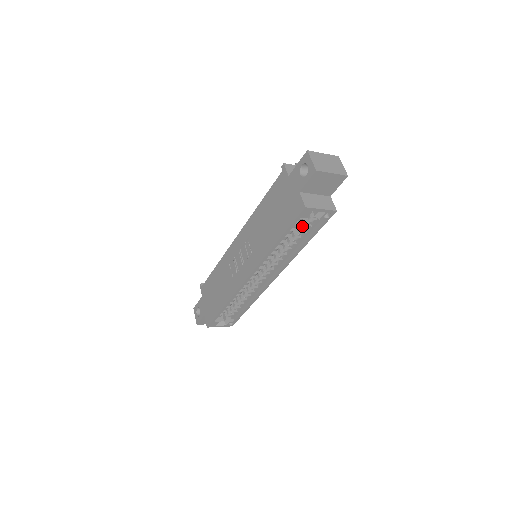
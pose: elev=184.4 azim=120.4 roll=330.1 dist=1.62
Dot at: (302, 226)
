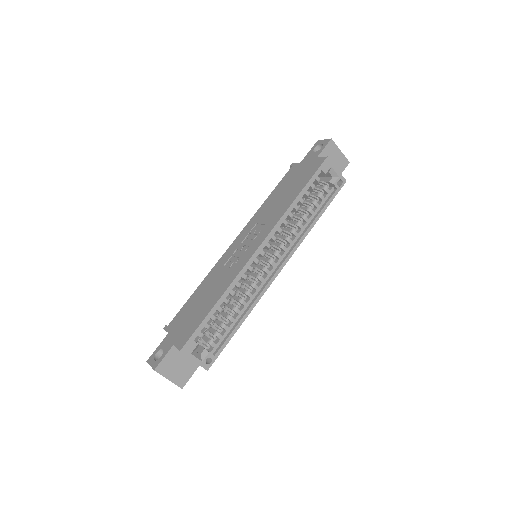
Dot at: (316, 197)
